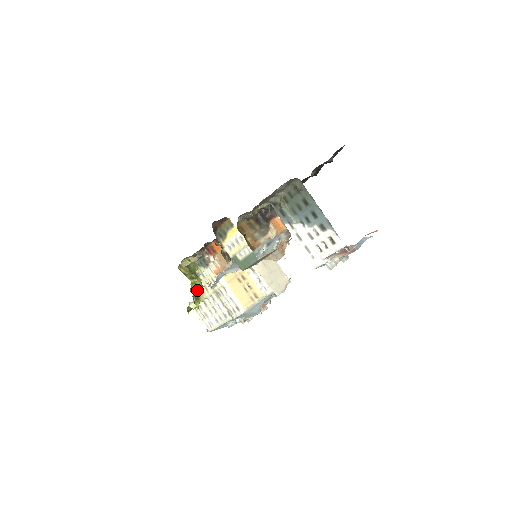
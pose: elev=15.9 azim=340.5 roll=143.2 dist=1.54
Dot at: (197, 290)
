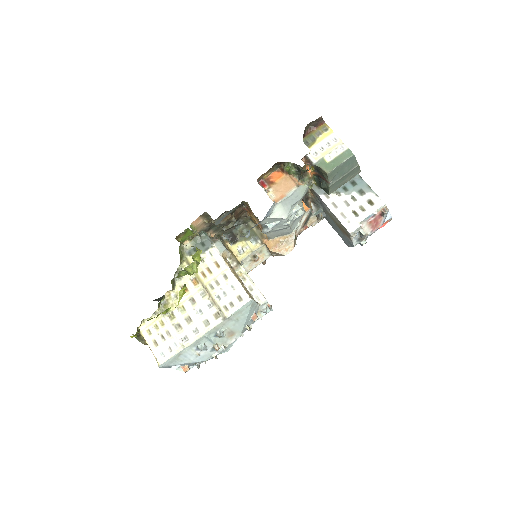
Dot at: (195, 267)
